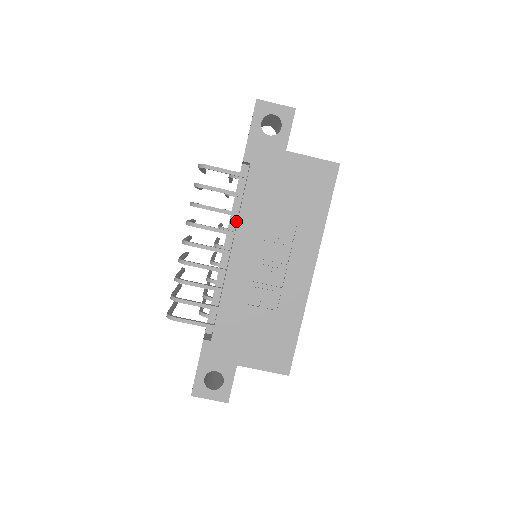
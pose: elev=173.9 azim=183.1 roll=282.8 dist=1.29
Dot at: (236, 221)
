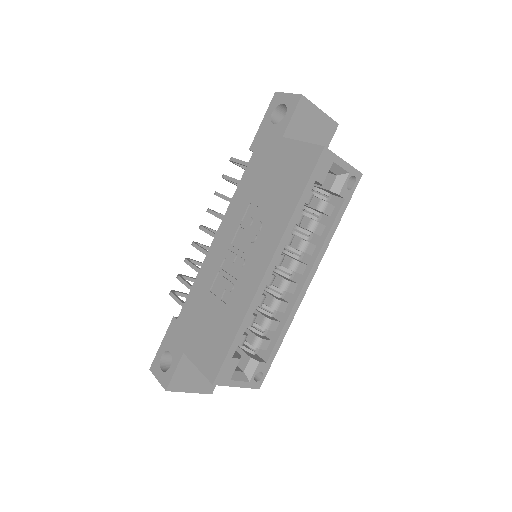
Dot at: occluded
